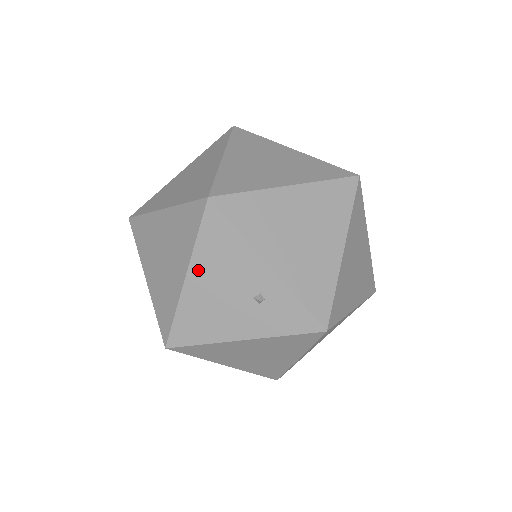
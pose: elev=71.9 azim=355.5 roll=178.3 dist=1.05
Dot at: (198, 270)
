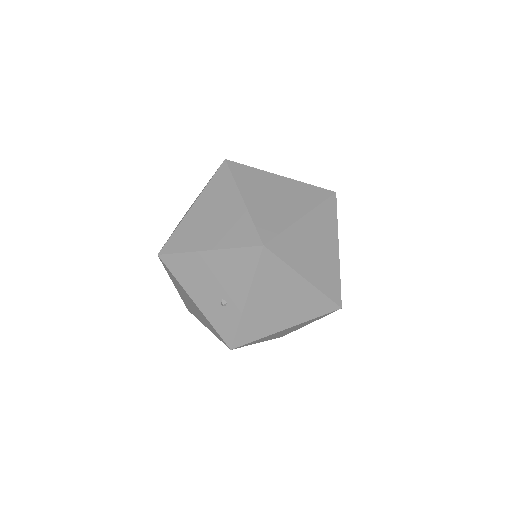
Dot at: (217, 257)
